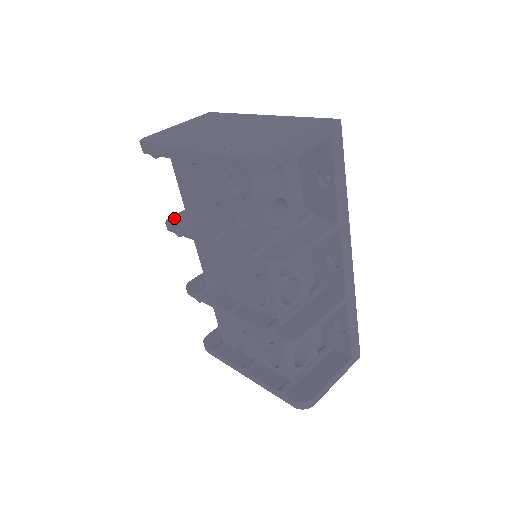
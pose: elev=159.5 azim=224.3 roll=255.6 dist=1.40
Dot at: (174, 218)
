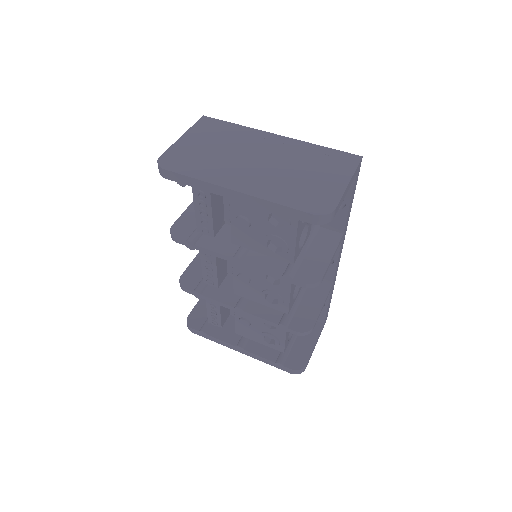
Dot at: (177, 228)
